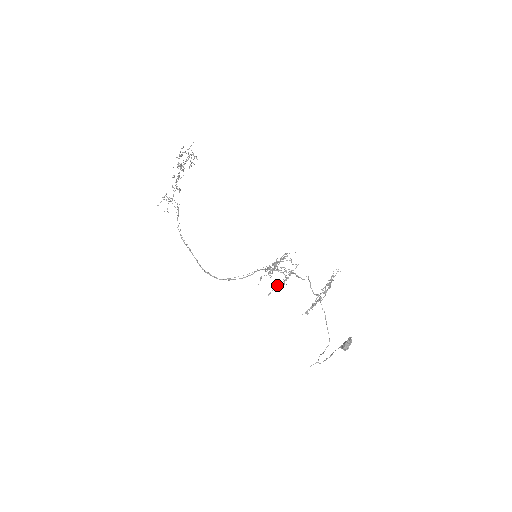
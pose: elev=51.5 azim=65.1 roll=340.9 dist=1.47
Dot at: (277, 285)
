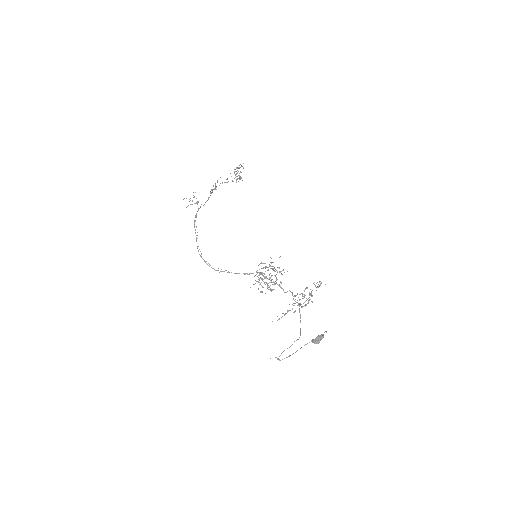
Dot at: occluded
